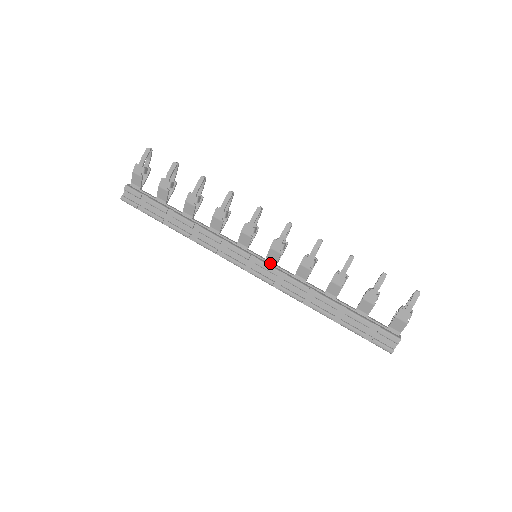
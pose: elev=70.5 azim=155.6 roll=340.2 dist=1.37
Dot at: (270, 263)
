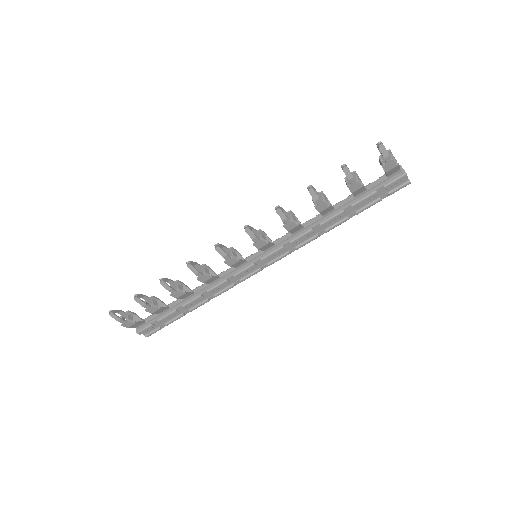
Dot at: (270, 249)
